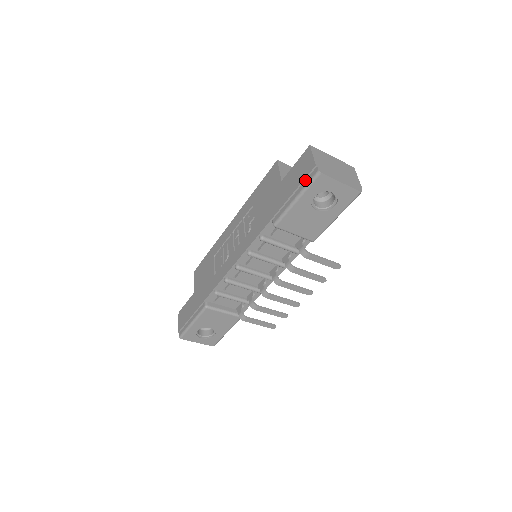
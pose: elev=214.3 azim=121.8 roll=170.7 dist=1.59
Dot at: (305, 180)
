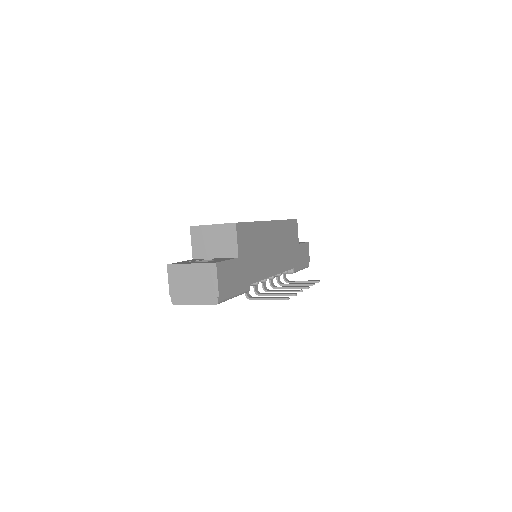
Dot at: occluded
